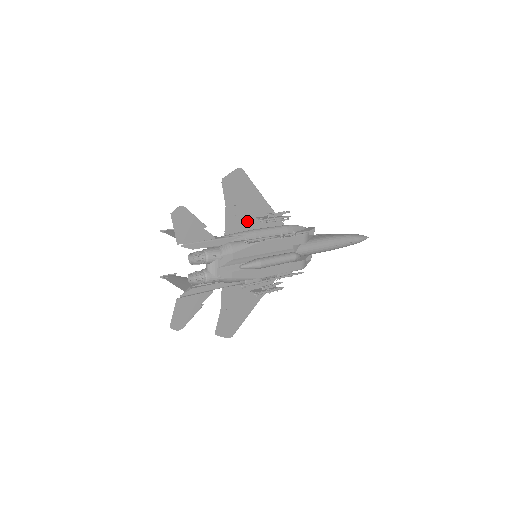
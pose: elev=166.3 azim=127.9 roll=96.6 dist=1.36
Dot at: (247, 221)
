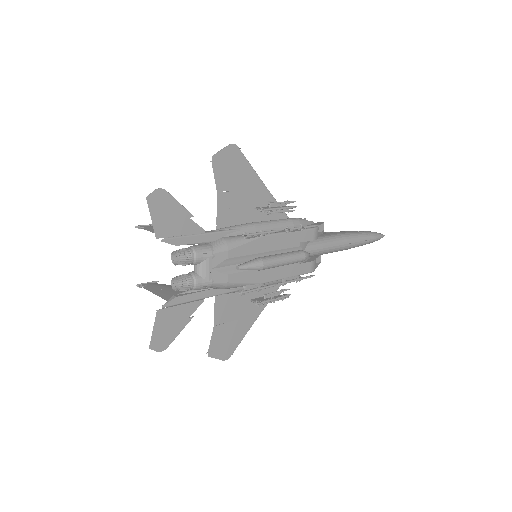
Dot at: (244, 212)
